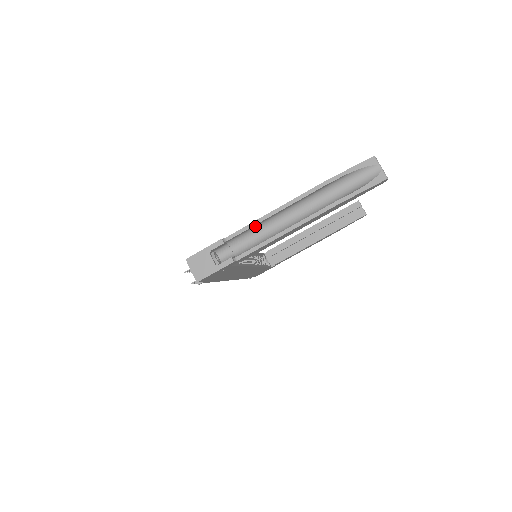
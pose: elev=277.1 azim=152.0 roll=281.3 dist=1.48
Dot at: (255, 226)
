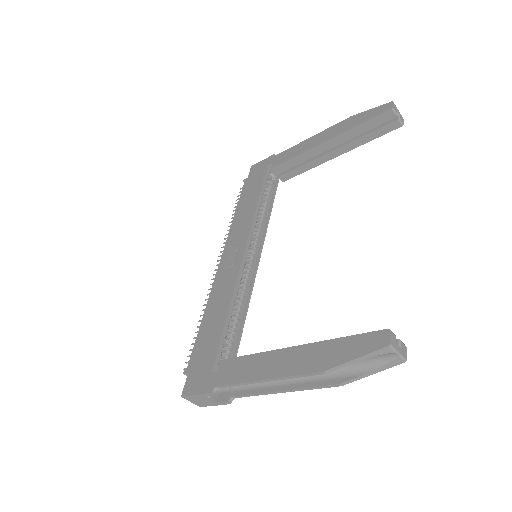
Dot at: (245, 378)
